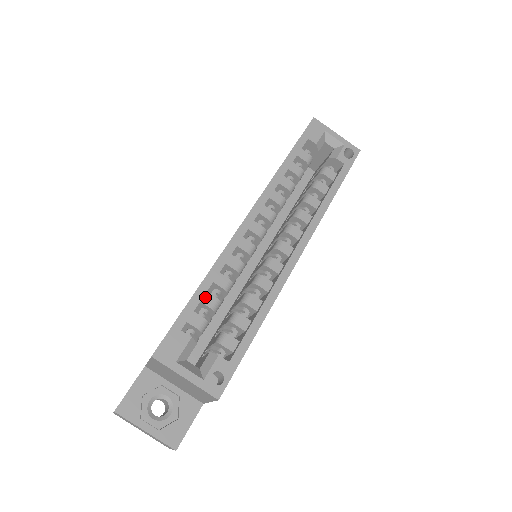
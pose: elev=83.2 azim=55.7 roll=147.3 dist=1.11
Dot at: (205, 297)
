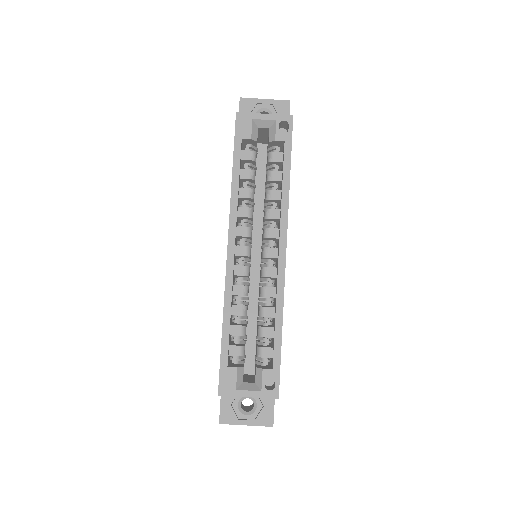
Dot at: (231, 330)
